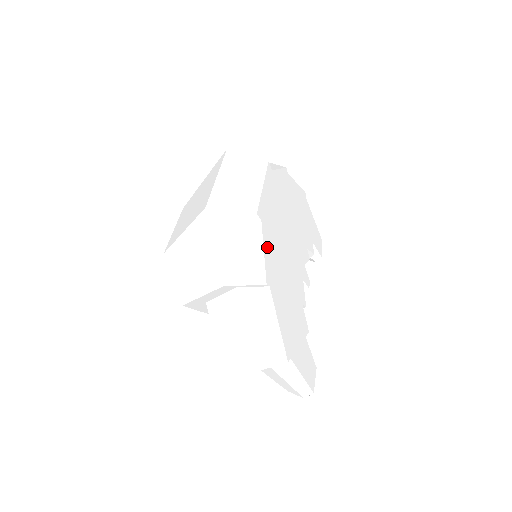
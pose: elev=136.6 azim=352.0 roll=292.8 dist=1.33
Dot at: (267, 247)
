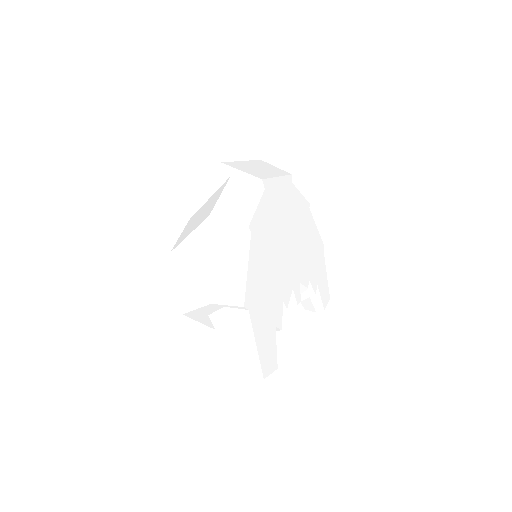
Dot at: (262, 210)
